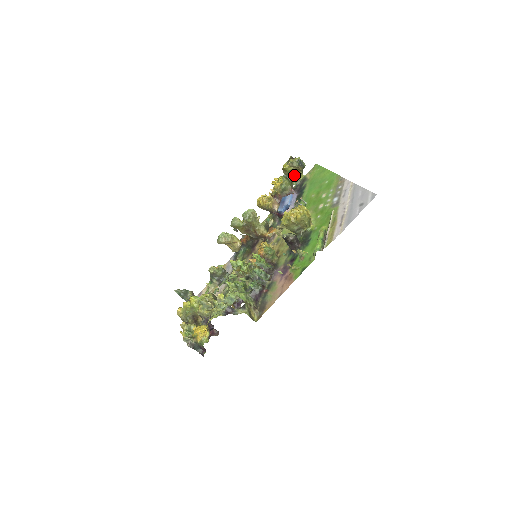
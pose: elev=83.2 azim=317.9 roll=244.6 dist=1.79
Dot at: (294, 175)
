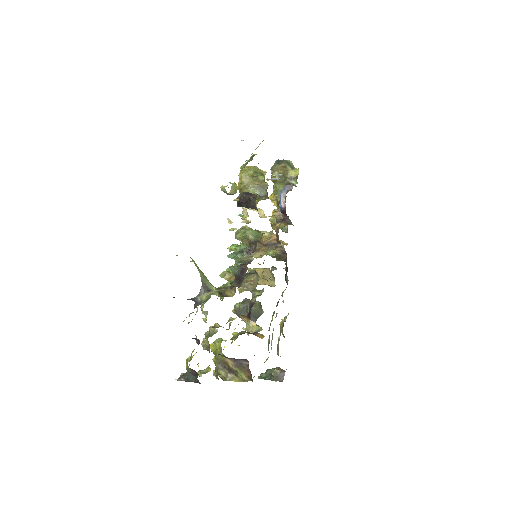
Dot at: (286, 176)
